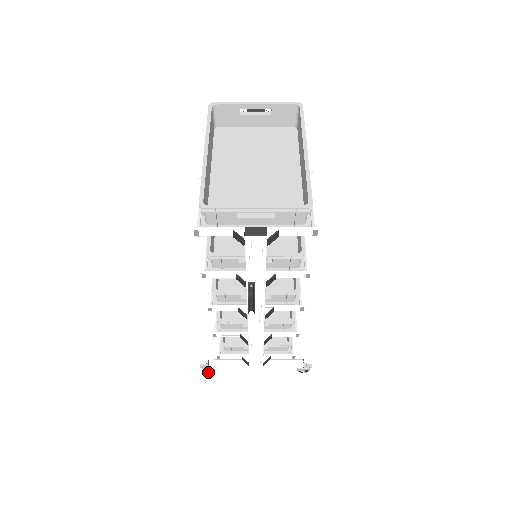
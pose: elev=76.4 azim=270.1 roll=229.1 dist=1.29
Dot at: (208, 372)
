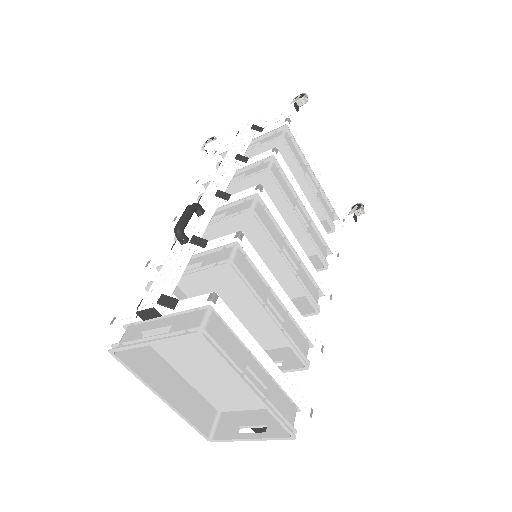
Dot at: occluded
